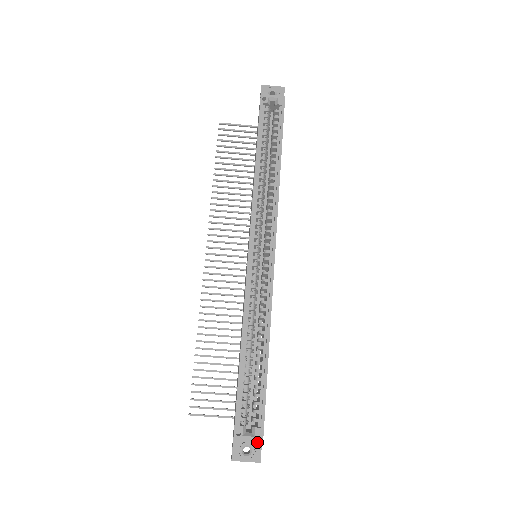
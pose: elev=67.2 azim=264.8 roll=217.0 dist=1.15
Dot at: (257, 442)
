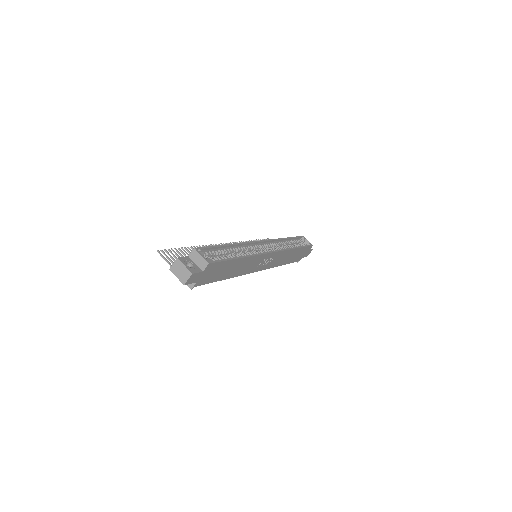
Dot at: (199, 269)
